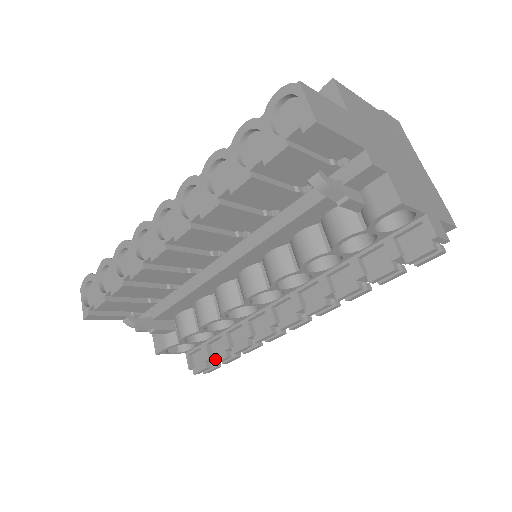
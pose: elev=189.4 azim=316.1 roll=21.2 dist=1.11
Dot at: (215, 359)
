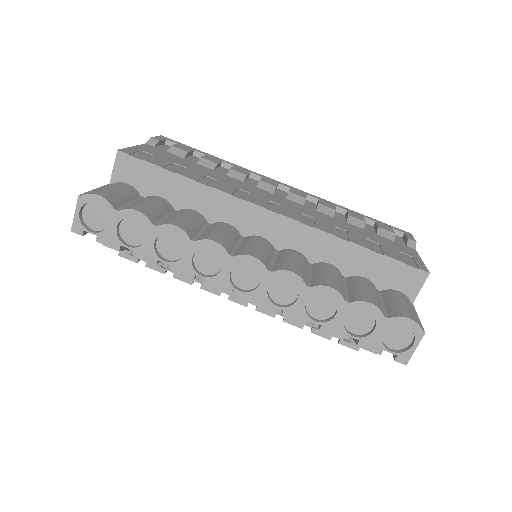
Dot at: (151, 265)
